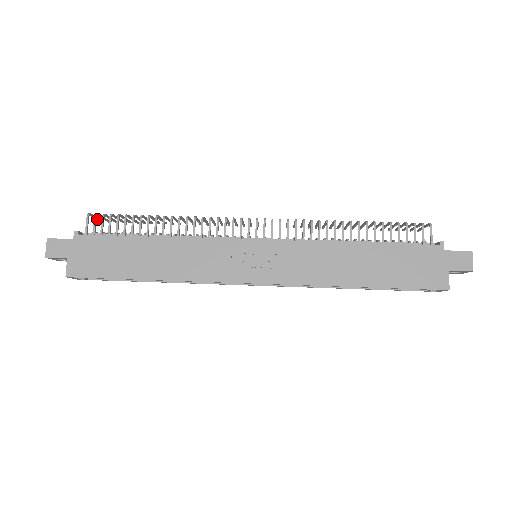
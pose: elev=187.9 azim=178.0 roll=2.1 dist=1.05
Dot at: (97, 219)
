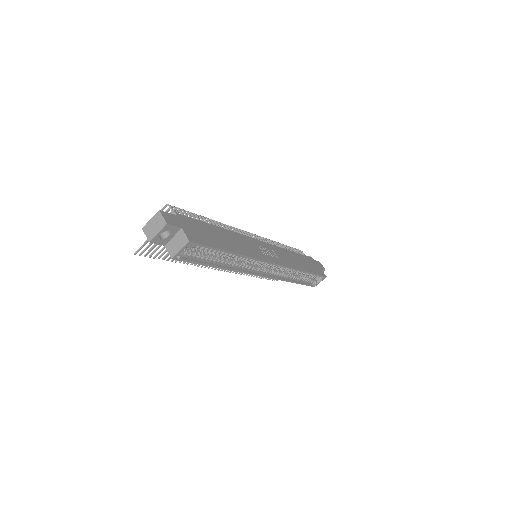
Dot at: occluded
